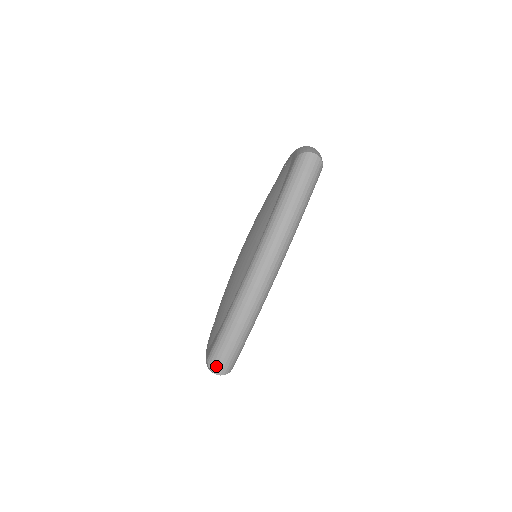
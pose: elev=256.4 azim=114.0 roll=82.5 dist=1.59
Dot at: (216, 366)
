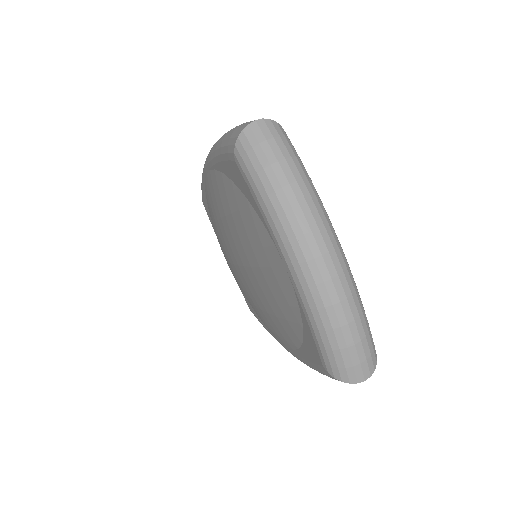
Dot at: (243, 126)
